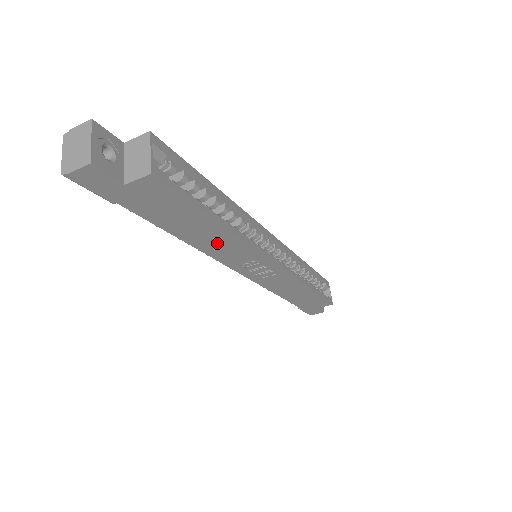
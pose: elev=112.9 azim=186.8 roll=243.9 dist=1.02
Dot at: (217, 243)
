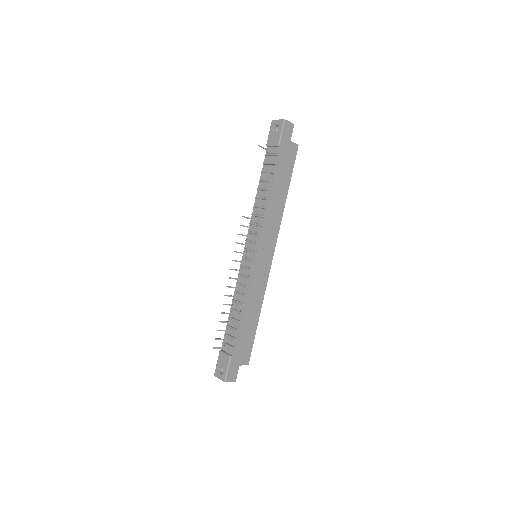
Dot at: (275, 208)
